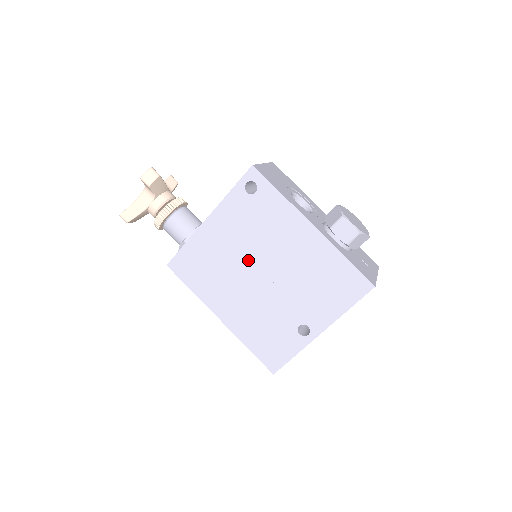
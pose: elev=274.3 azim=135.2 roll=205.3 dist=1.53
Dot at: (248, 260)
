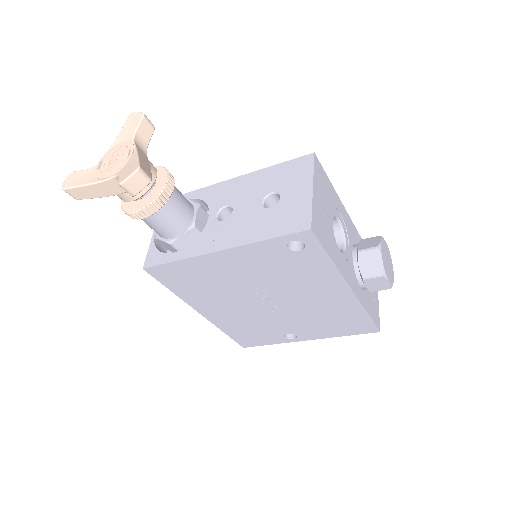
Dot at: (257, 290)
